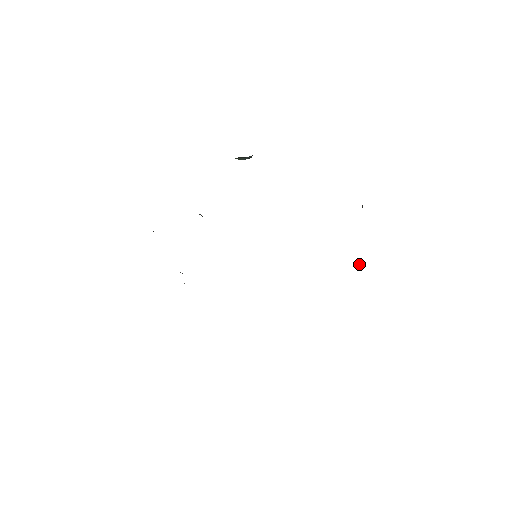
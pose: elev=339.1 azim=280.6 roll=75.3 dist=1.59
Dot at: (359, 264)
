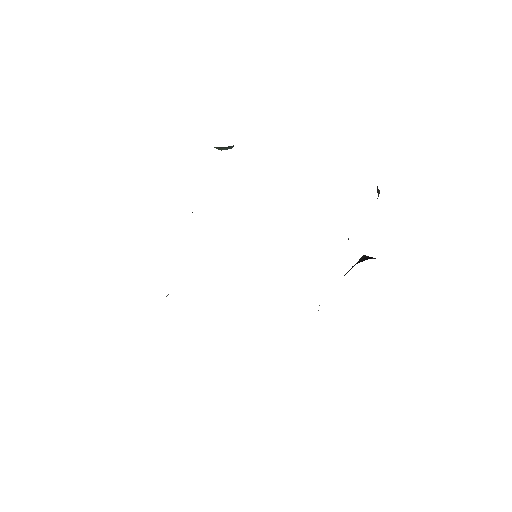
Dot at: (368, 258)
